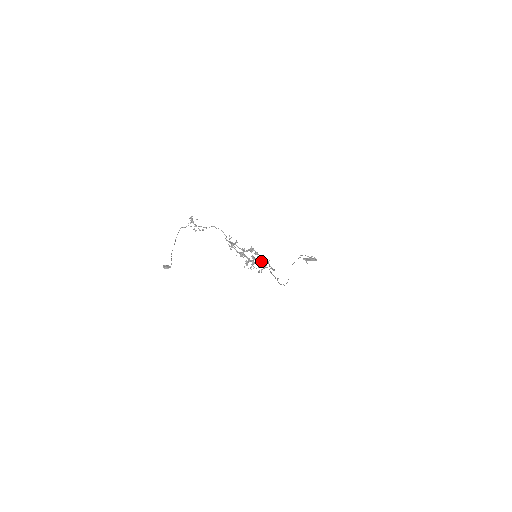
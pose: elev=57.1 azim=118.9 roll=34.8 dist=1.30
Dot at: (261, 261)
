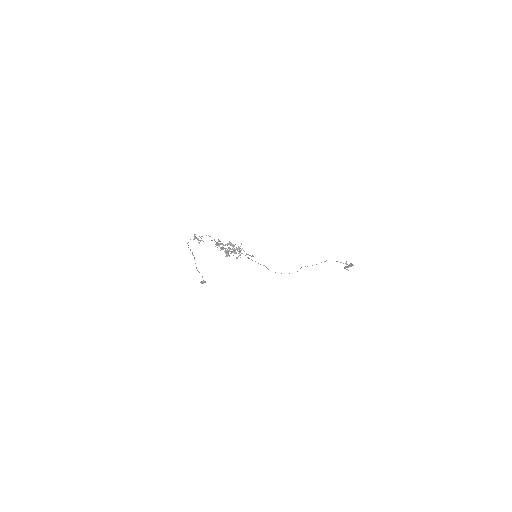
Dot at: (237, 250)
